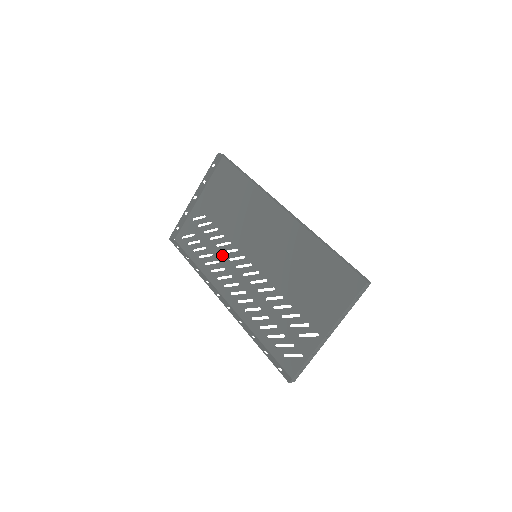
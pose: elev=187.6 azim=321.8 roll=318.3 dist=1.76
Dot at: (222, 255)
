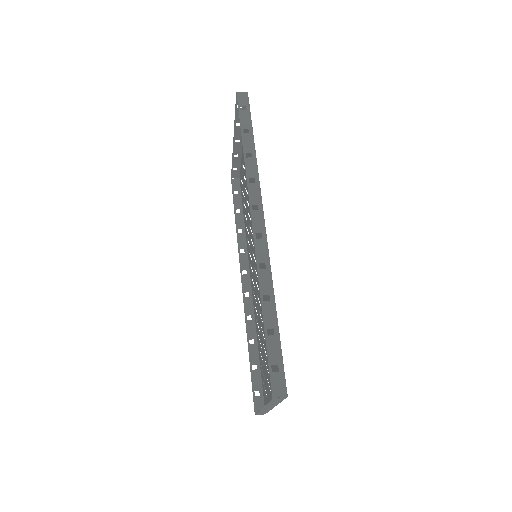
Dot at: (249, 229)
